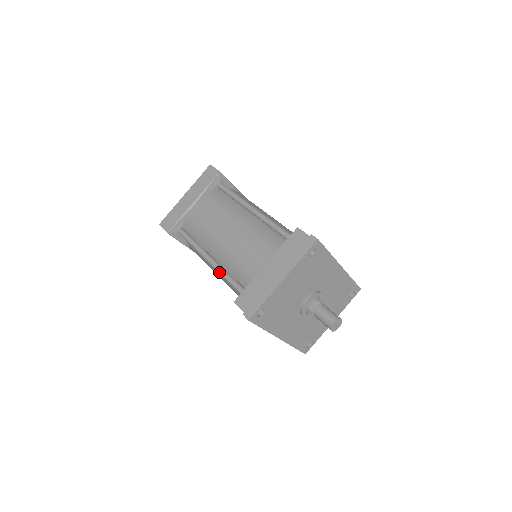
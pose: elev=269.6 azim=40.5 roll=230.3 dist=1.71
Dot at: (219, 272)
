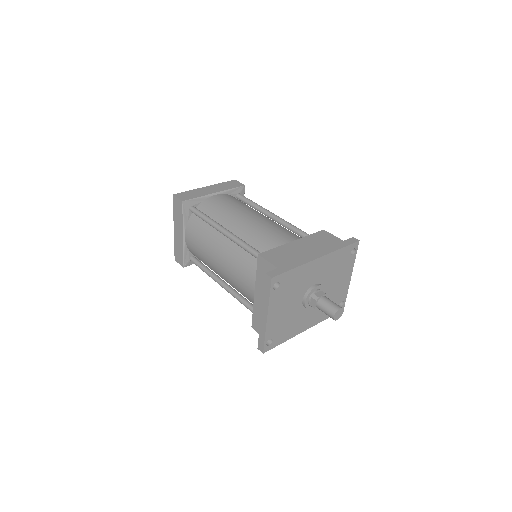
Dot at: occluded
